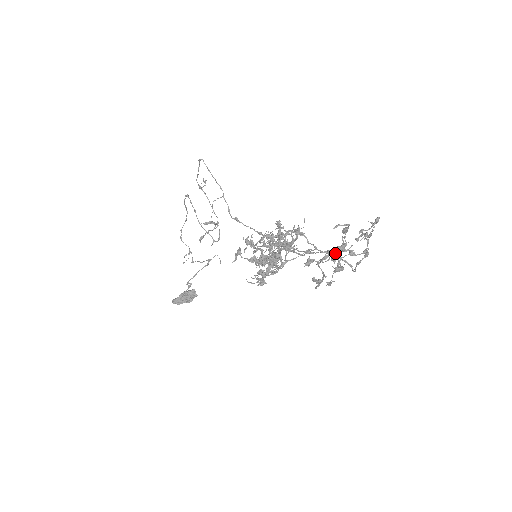
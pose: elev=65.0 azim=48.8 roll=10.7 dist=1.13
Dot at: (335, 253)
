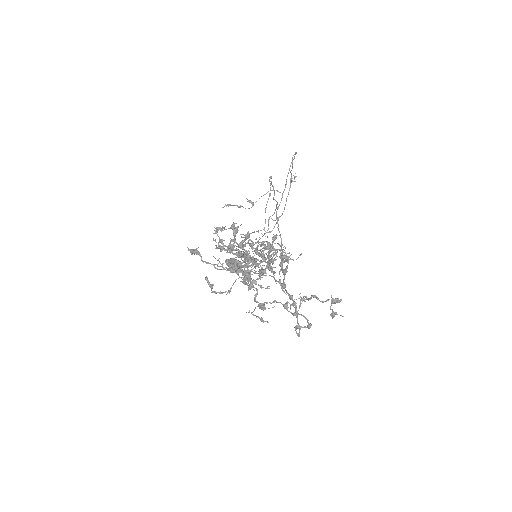
Dot at: (232, 270)
